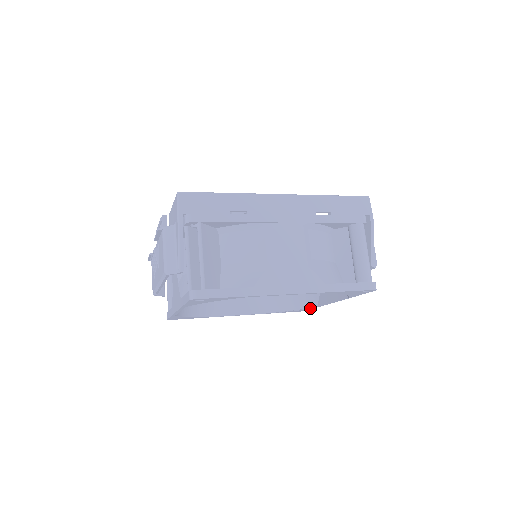
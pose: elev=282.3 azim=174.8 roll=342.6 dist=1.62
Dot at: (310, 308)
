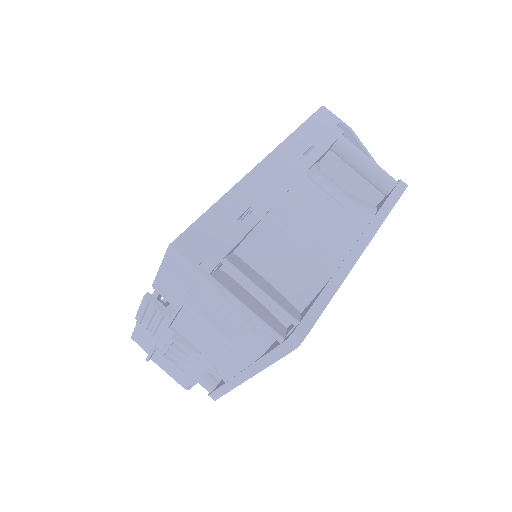
Dot at: occluded
